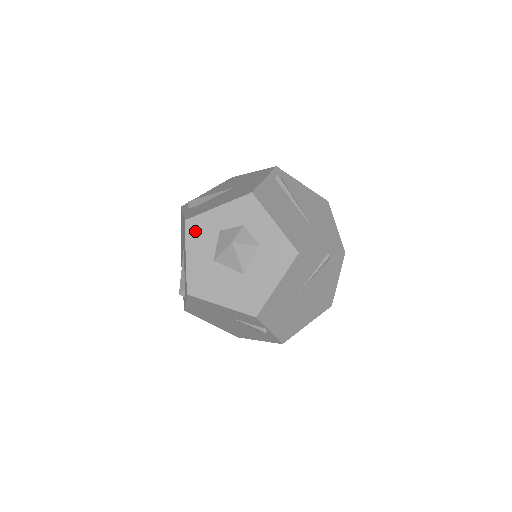
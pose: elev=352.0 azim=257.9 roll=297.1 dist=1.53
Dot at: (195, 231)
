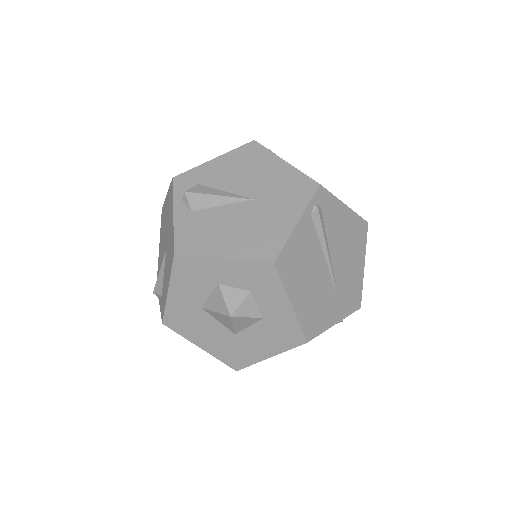
Dot at: (186, 271)
